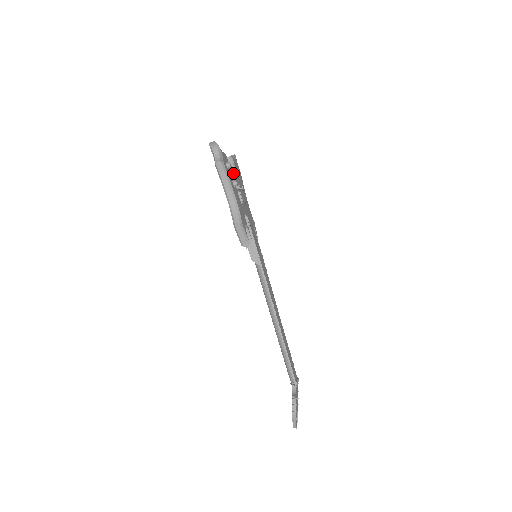
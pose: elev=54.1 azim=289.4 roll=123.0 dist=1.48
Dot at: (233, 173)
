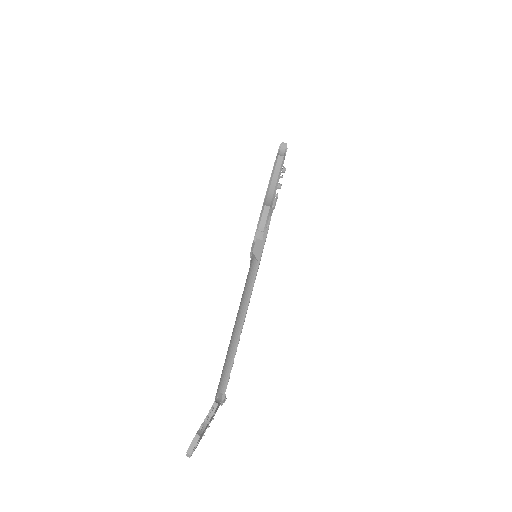
Dot at: occluded
